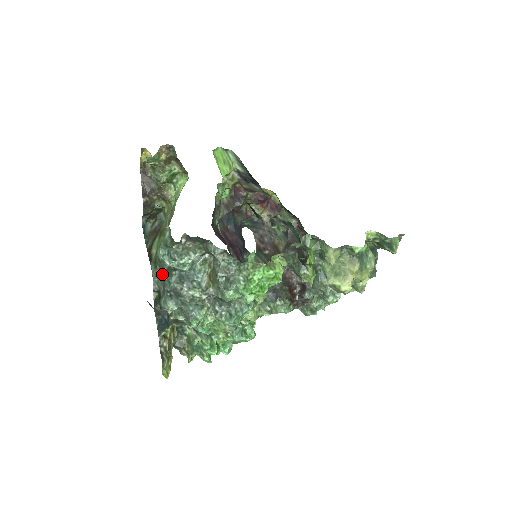
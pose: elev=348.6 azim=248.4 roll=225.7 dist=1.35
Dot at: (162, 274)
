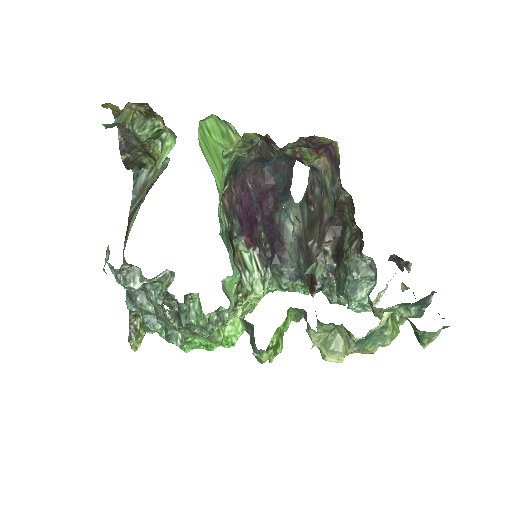
Dot at: occluded
